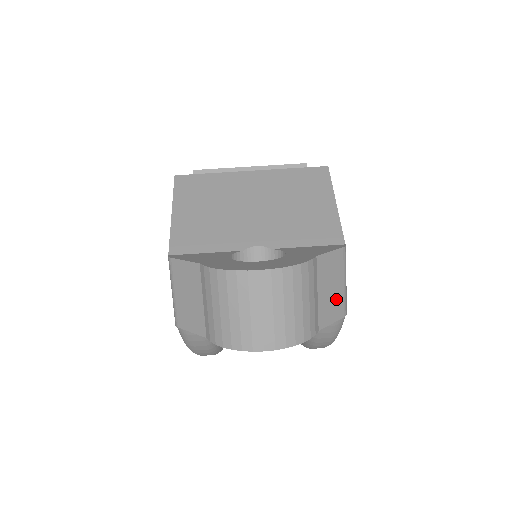
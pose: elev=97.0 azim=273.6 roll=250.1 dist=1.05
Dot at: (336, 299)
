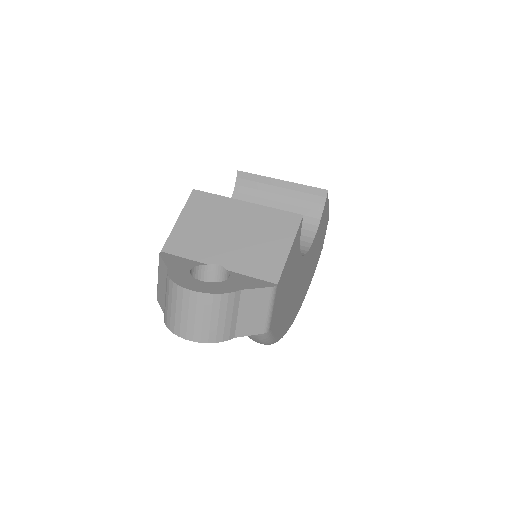
Dot at: (257, 320)
